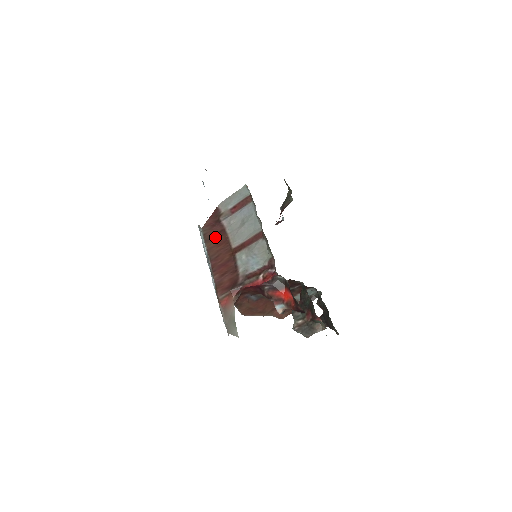
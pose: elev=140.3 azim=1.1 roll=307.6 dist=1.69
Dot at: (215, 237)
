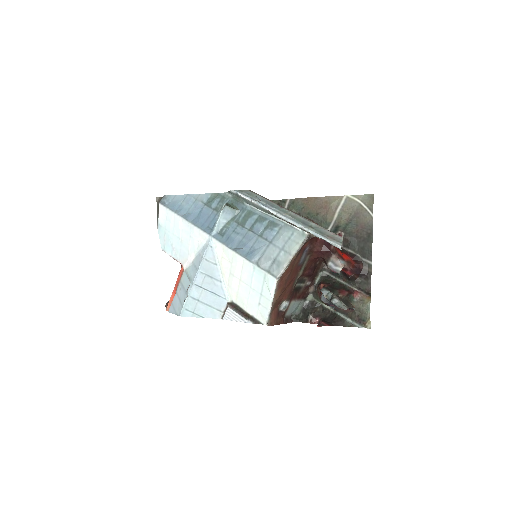
Dot at: occluded
